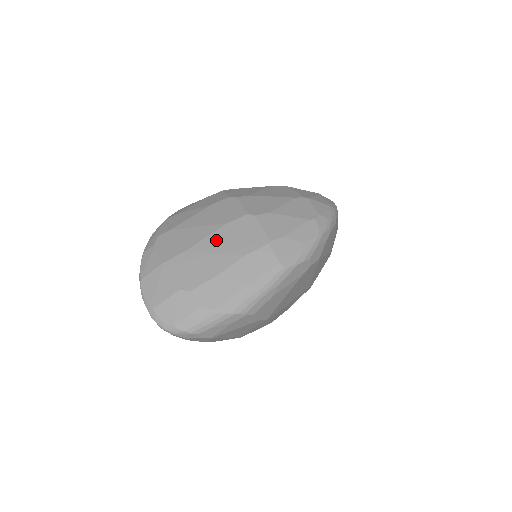
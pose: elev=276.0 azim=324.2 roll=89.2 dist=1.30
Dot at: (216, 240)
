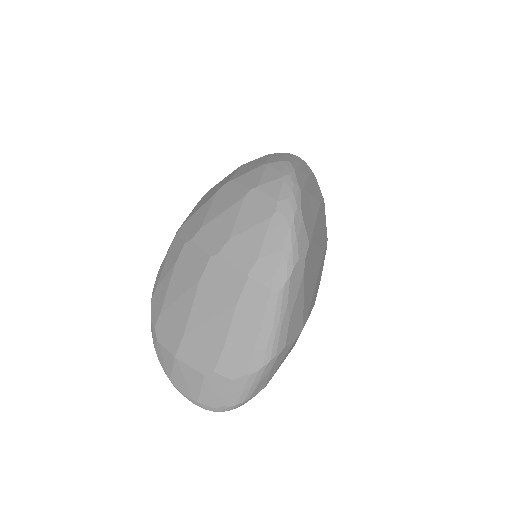
Dot at: (202, 305)
